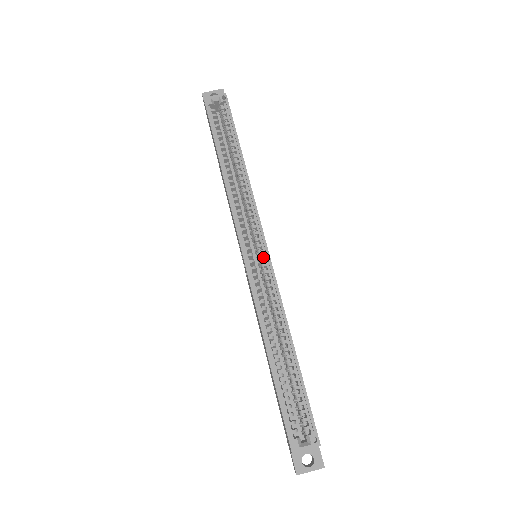
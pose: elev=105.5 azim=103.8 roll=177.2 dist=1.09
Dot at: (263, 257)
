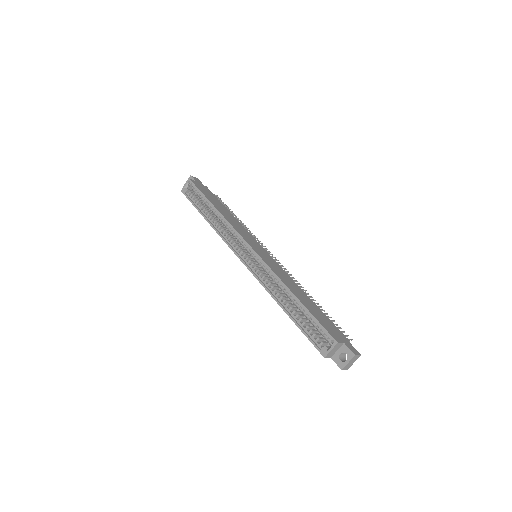
Dot at: (253, 255)
